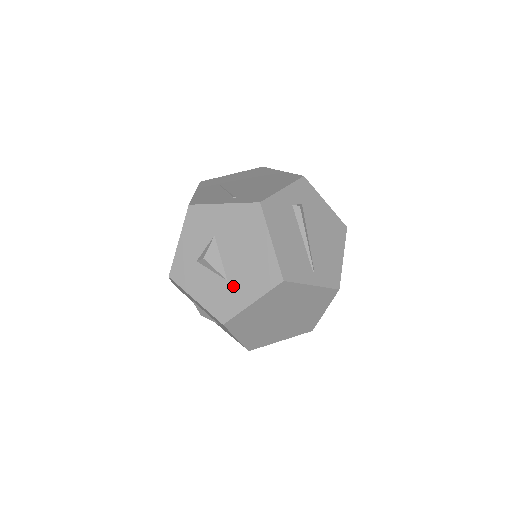
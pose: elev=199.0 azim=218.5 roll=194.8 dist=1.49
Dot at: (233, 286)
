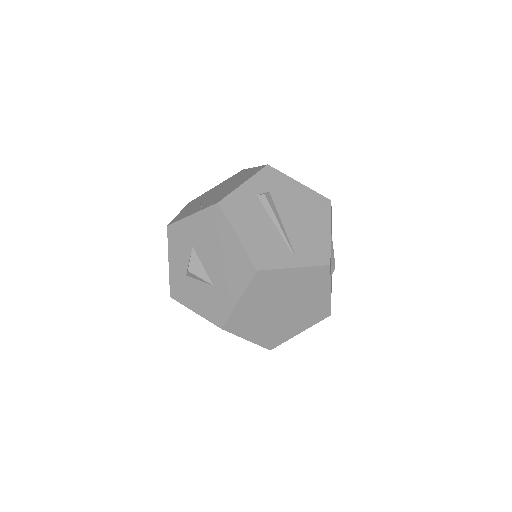
Dot at: (219, 289)
